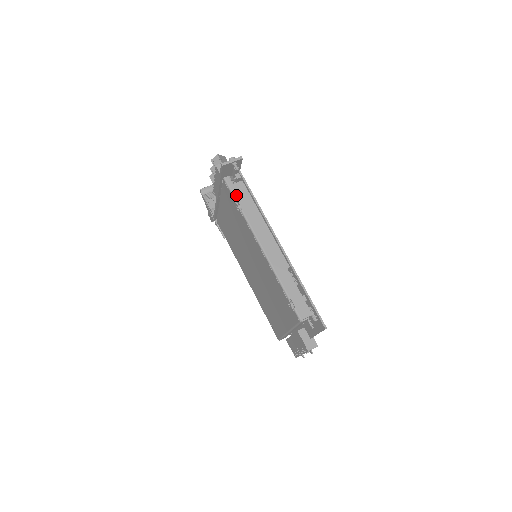
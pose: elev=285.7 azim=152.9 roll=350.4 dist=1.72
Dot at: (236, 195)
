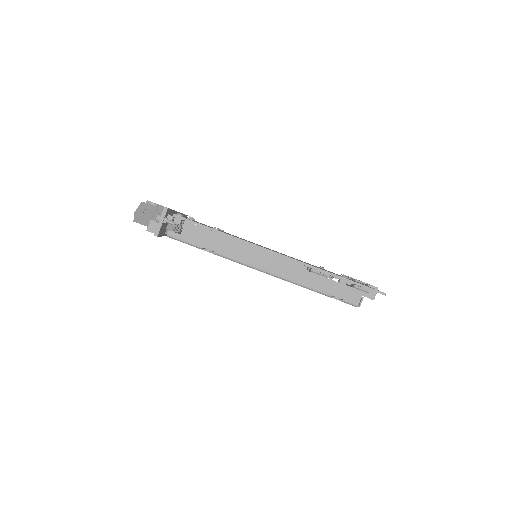
Dot at: (195, 243)
